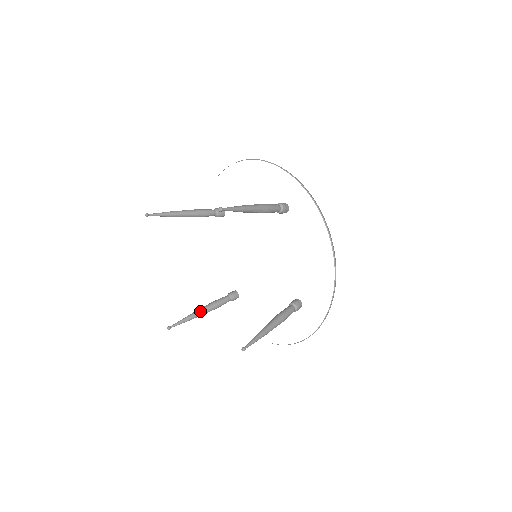
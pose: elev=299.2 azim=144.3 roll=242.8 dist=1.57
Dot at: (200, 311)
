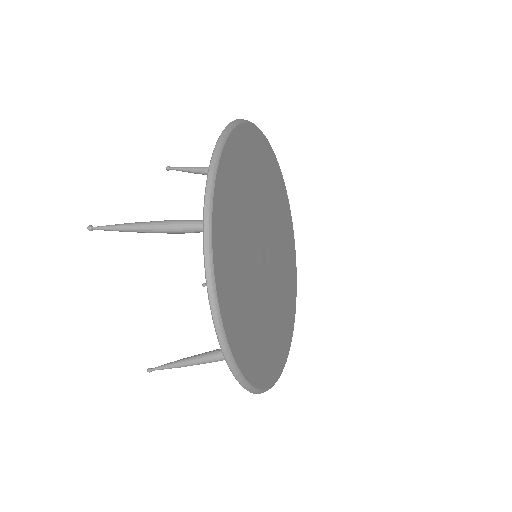
Dot at: occluded
